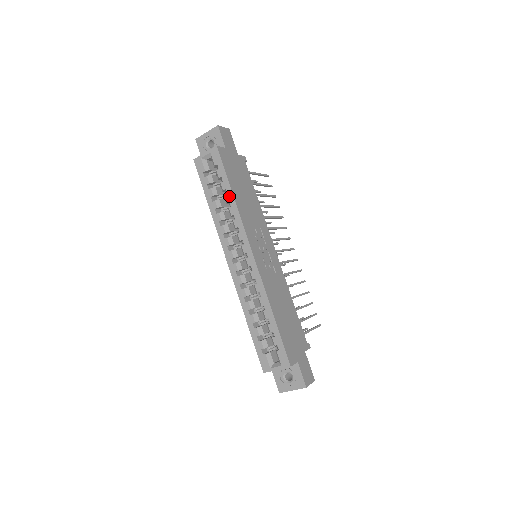
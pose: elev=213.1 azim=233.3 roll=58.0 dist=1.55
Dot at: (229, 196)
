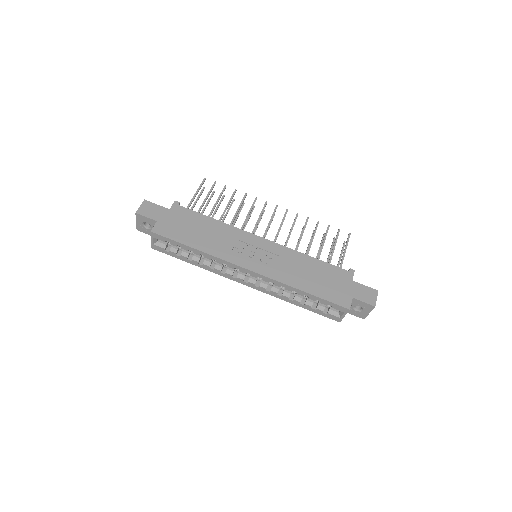
Dot at: (195, 252)
